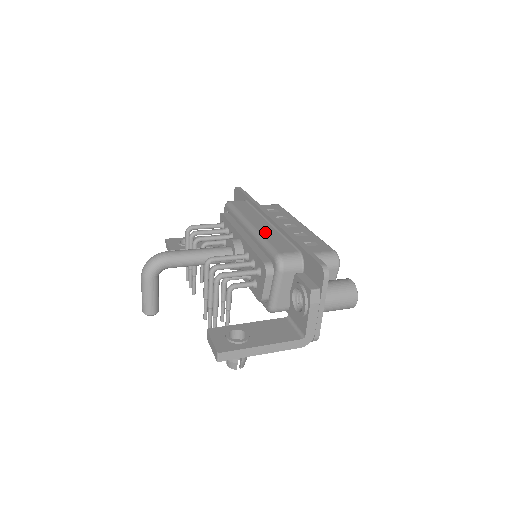
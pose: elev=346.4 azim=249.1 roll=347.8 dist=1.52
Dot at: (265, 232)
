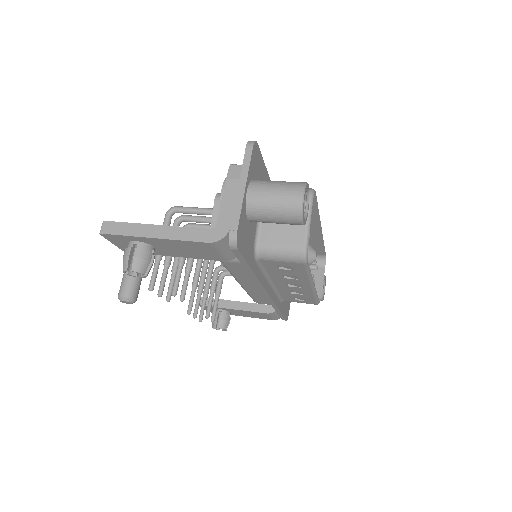
Dot at: occluded
